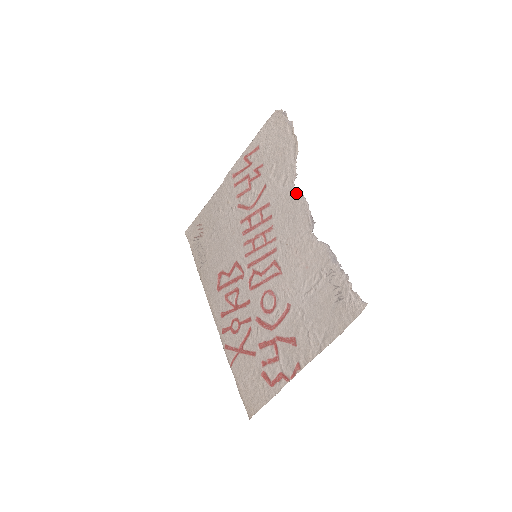
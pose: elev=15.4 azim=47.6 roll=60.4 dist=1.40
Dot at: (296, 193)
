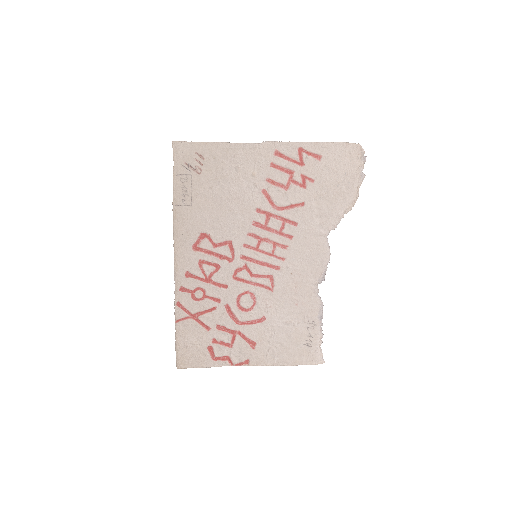
Dot at: (326, 242)
